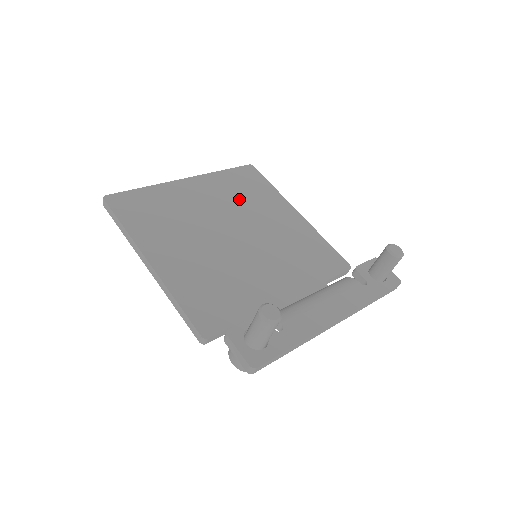
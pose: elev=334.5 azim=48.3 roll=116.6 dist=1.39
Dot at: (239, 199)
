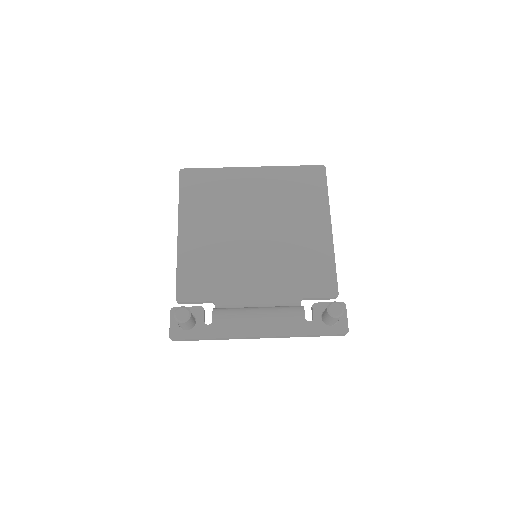
Dot at: (284, 199)
